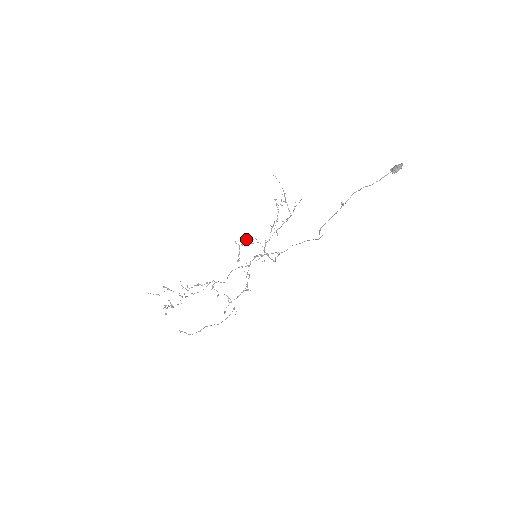
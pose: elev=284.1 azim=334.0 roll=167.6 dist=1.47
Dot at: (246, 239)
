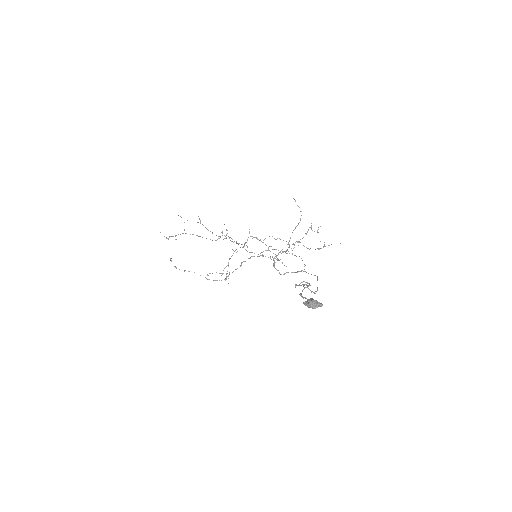
Dot at: occluded
